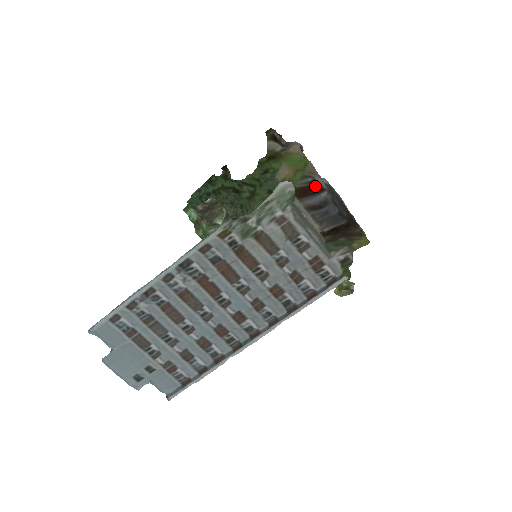
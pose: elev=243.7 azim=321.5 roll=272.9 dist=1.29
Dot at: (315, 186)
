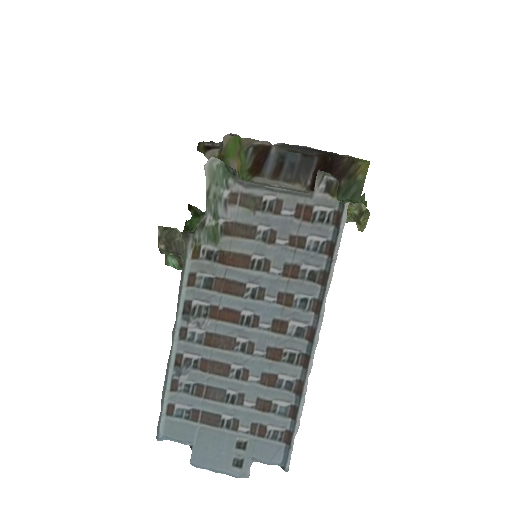
Dot at: (260, 151)
